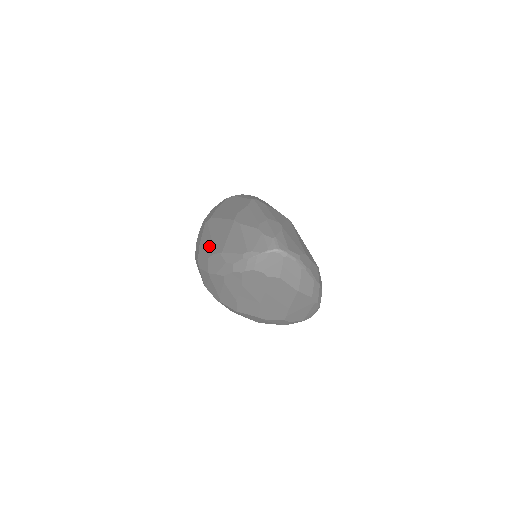
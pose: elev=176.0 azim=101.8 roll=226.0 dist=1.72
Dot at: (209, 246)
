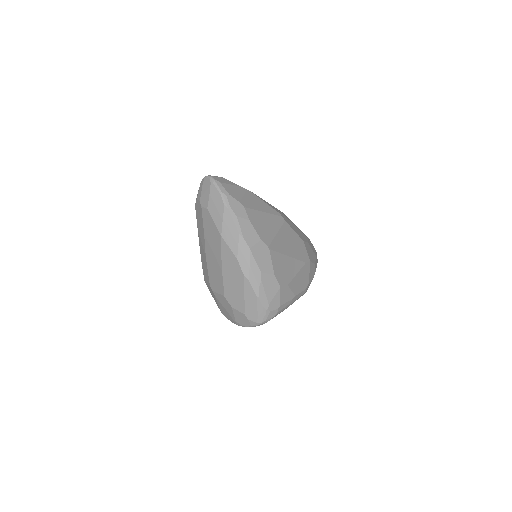
Dot at: occluded
